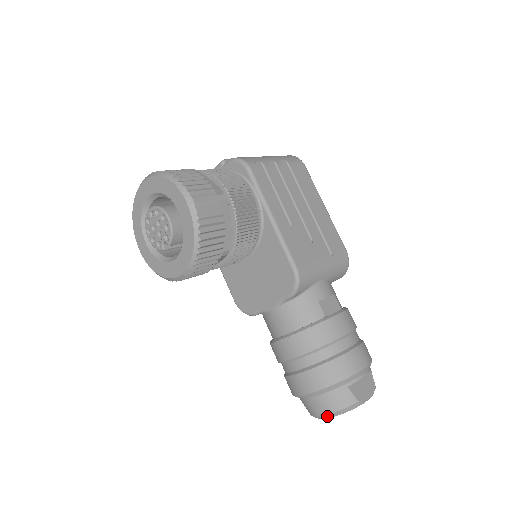
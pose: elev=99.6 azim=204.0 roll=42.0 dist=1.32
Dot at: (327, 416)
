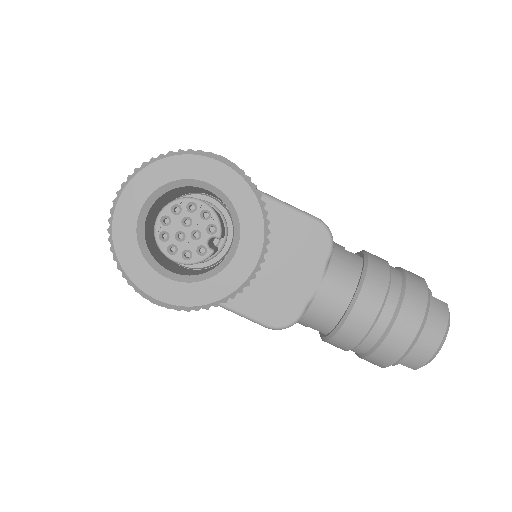
Dot at: (443, 339)
